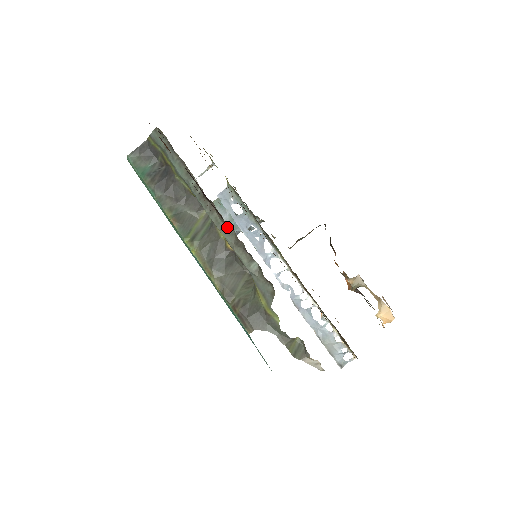
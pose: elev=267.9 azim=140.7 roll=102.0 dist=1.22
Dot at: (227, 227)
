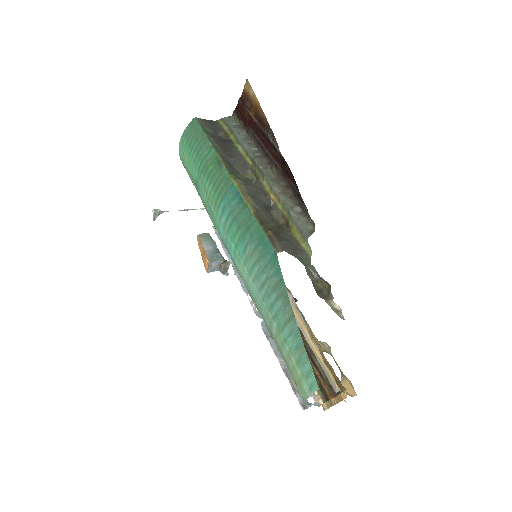
Dot at: (277, 180)
